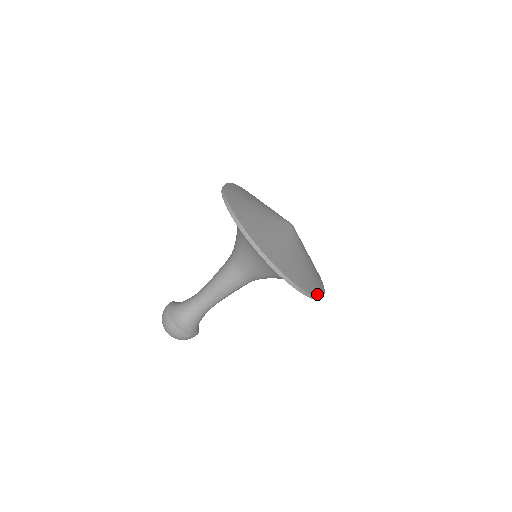
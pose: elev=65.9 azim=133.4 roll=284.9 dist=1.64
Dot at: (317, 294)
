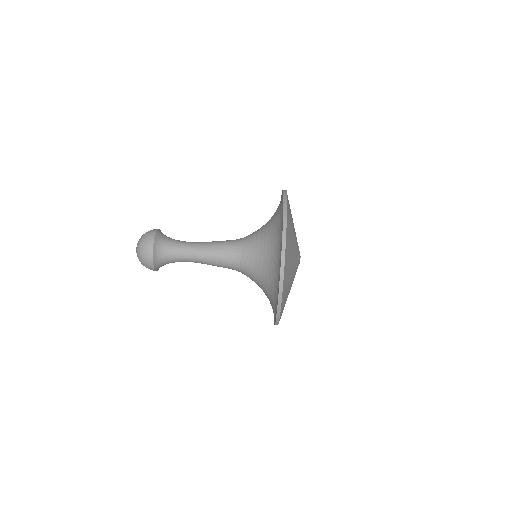
Dot at: (282, 306)
